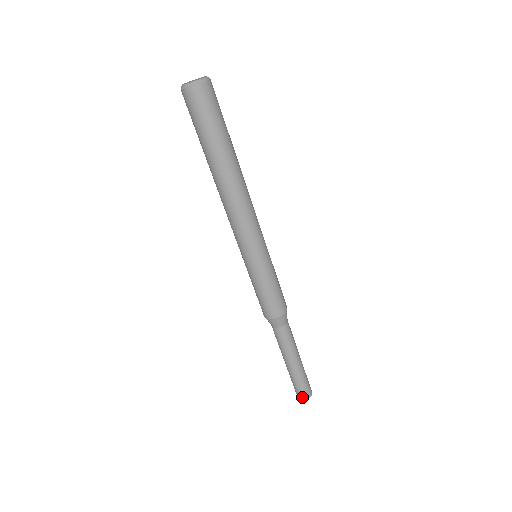
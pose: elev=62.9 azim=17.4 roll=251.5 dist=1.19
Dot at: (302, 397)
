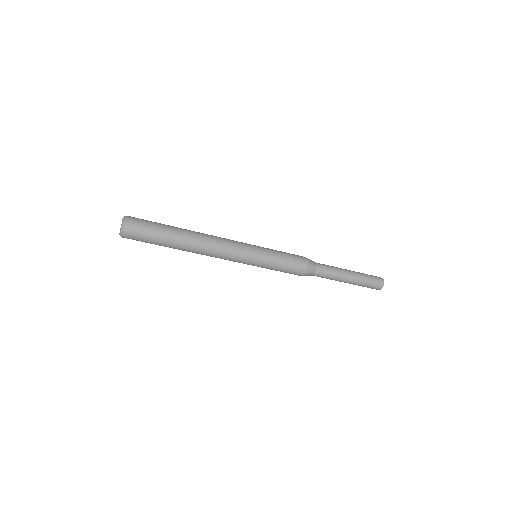
Dot at: occluded
